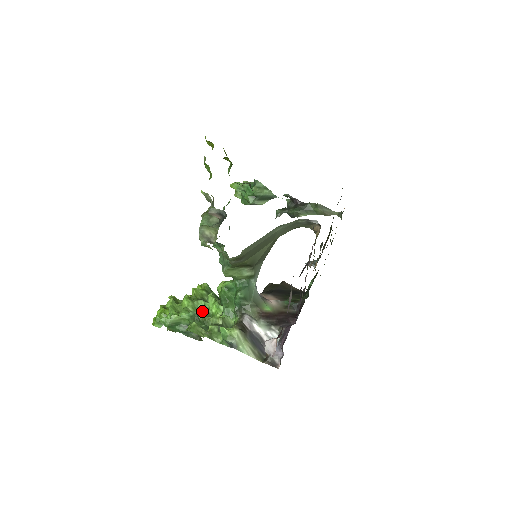
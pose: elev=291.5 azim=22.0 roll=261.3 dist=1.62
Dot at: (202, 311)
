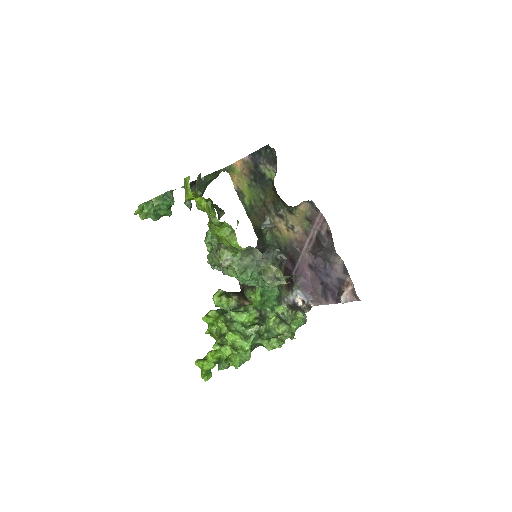
Dot at: (244, 329)
